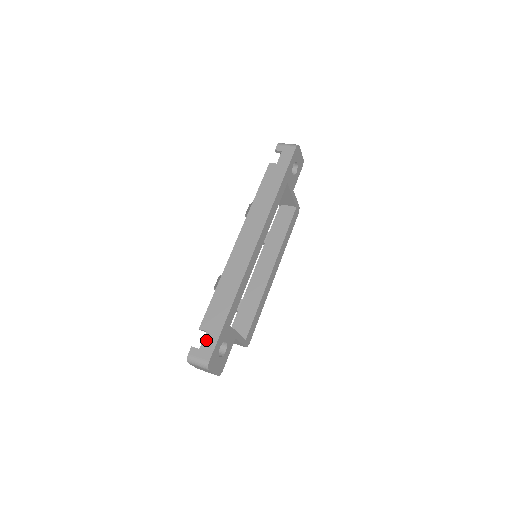
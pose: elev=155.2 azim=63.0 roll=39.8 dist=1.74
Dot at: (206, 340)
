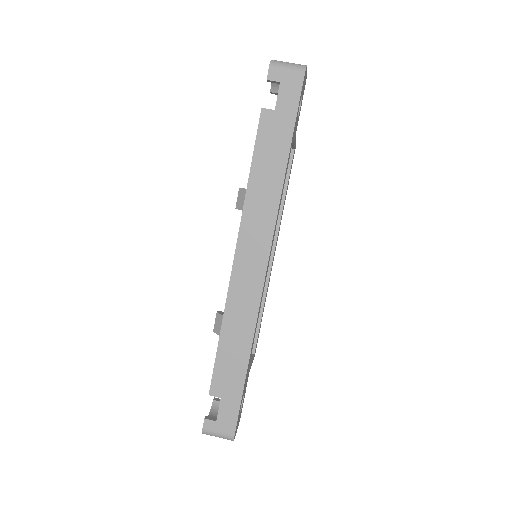
Dot at: (223, 410)
